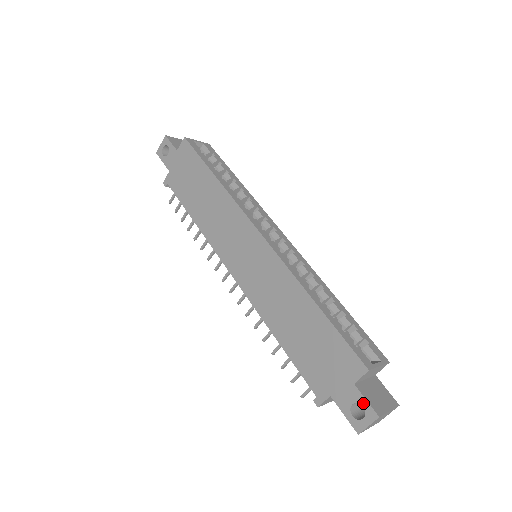
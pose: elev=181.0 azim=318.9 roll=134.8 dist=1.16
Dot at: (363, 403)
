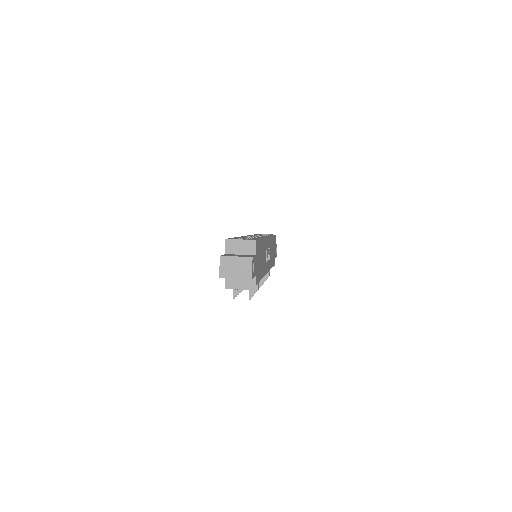
Dot at: occluded
